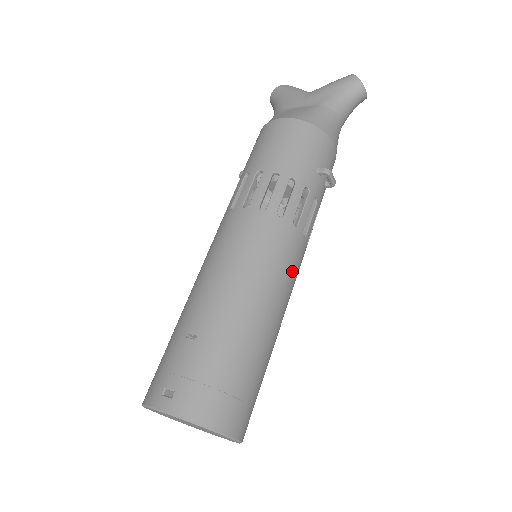
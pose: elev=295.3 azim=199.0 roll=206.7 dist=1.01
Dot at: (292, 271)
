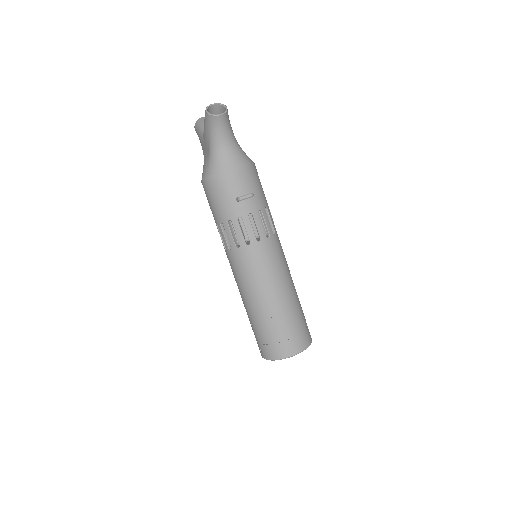
Dot at: (267, 265)
